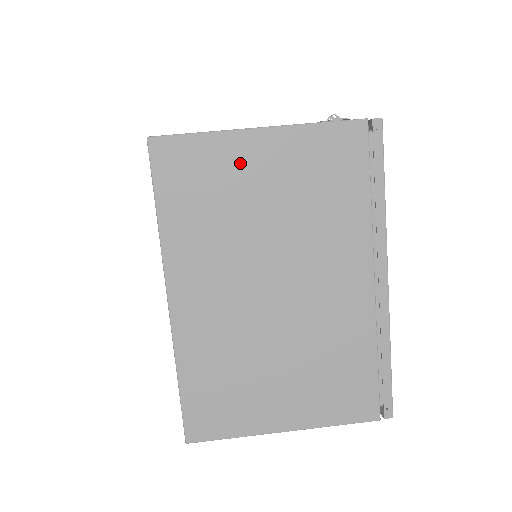
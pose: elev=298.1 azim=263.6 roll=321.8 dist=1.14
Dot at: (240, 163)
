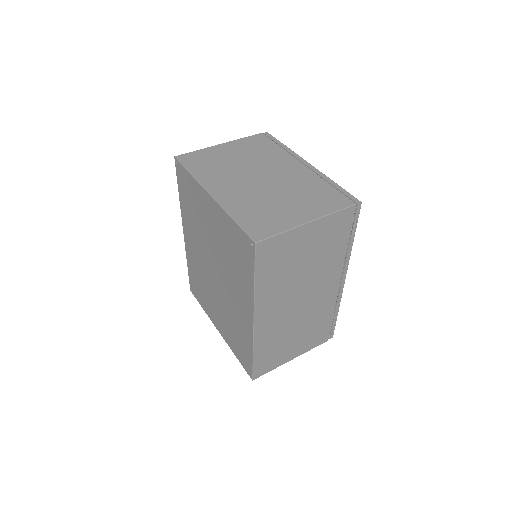
Dot at: (218, 153)
